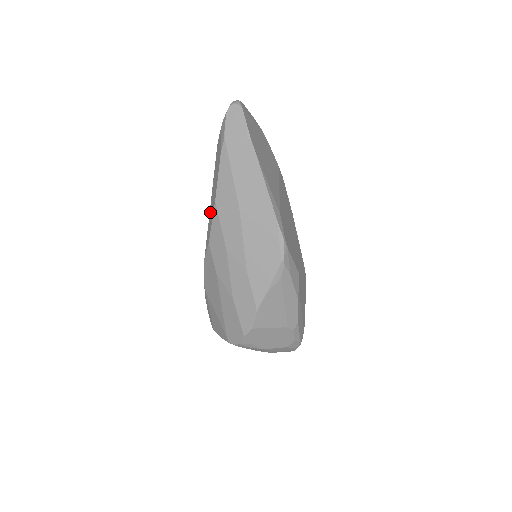
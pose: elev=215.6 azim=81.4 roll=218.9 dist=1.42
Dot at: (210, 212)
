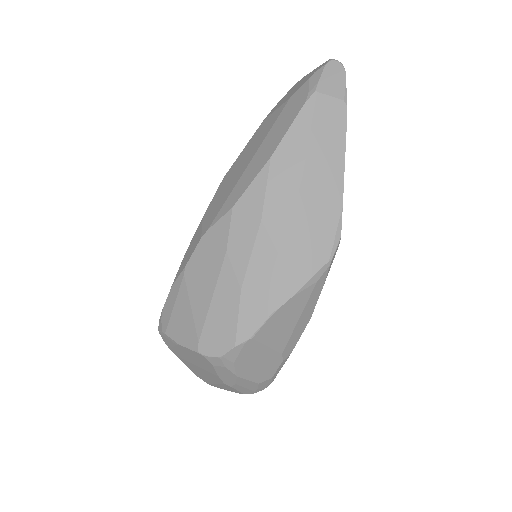
Dot at: (247, 171)
